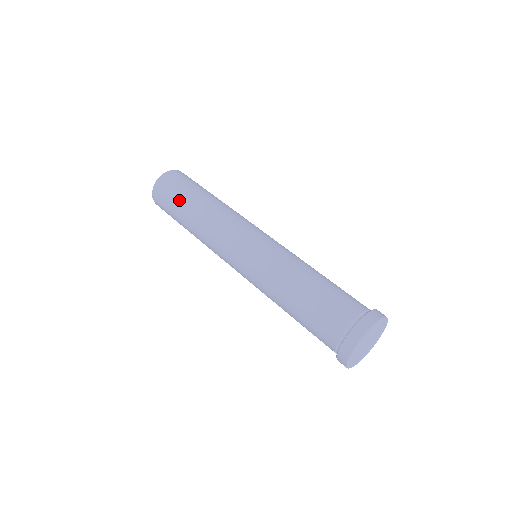
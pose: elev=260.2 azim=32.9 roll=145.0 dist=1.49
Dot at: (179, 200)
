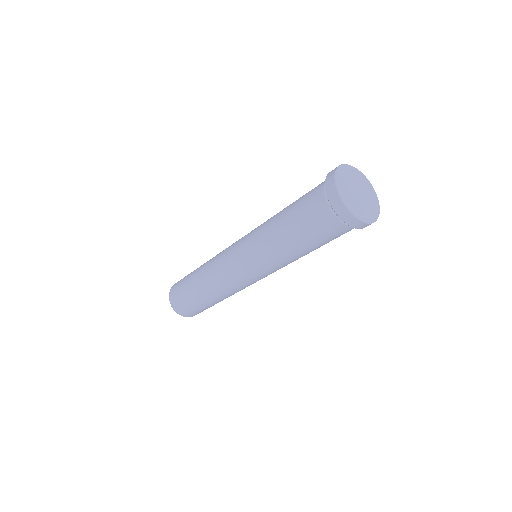
Dot at: (186, 289)
